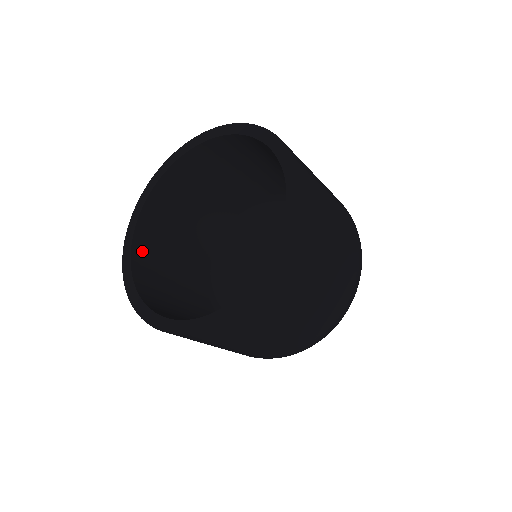
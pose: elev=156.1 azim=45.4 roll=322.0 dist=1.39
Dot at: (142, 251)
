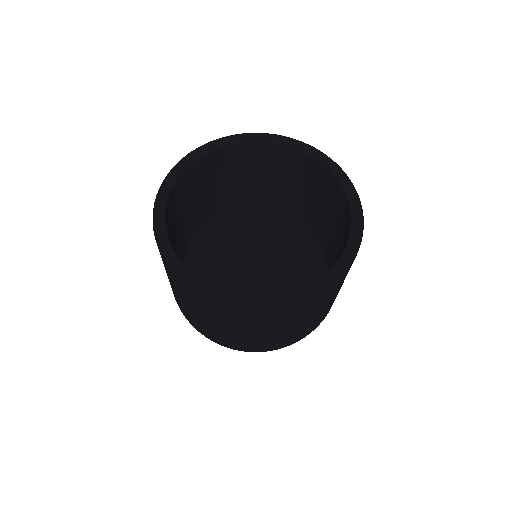
Dot at: occluded
